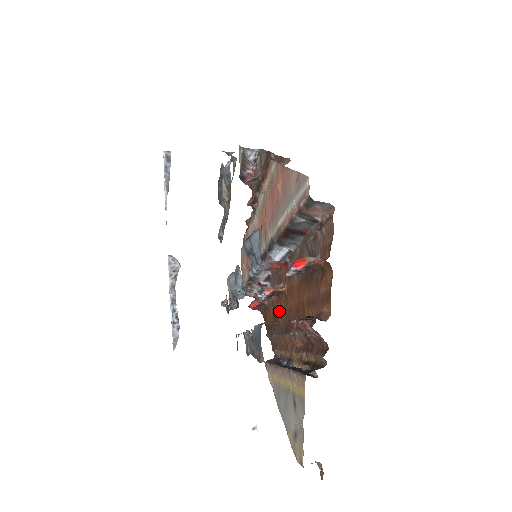
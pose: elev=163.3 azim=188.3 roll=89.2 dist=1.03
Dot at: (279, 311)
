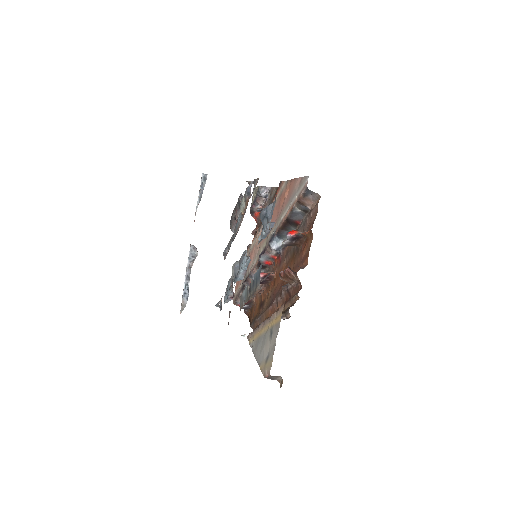
Dot at: (265, 299)
